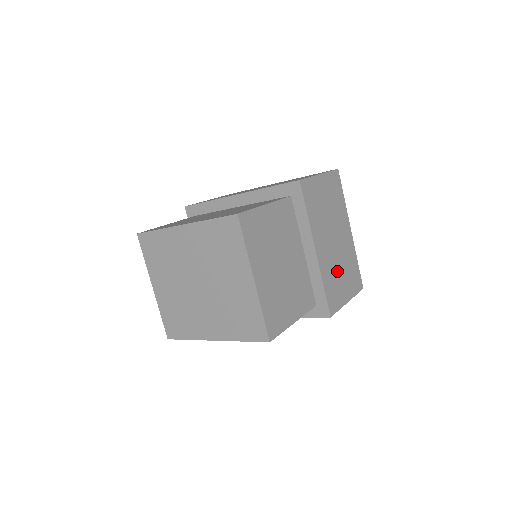
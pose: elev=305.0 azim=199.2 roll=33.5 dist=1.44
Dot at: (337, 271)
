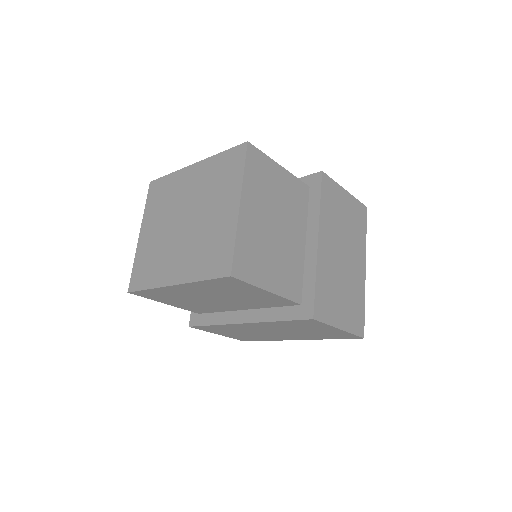
Dot at: (337, 286)
